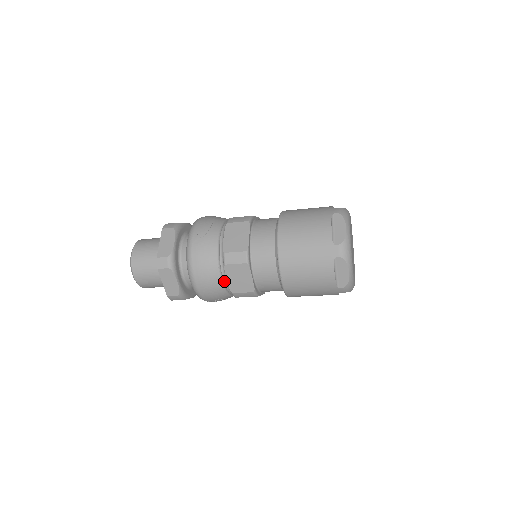
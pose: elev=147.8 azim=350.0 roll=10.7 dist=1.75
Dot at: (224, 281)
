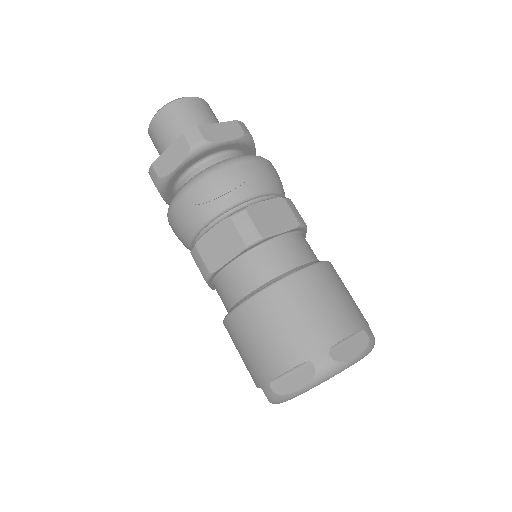
Dot at: occluded
